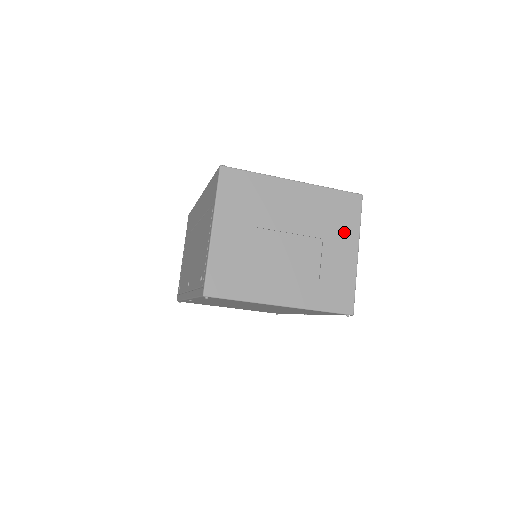
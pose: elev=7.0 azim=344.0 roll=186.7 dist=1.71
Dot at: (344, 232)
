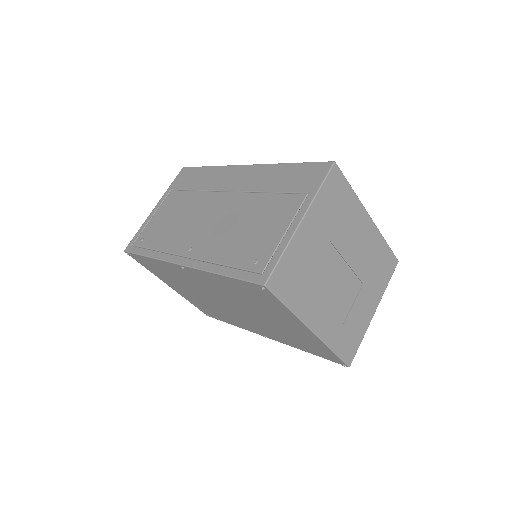
Dot at: (376, 287)
